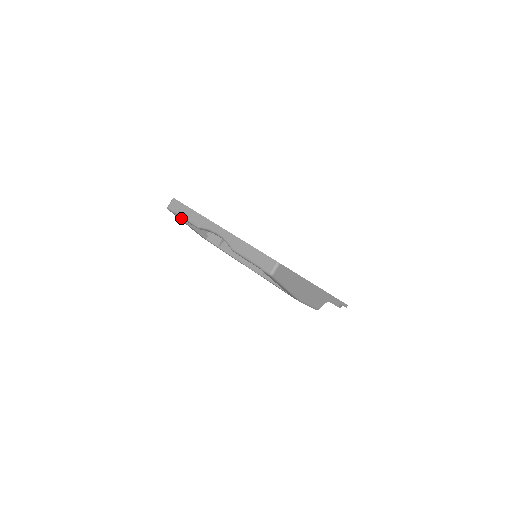
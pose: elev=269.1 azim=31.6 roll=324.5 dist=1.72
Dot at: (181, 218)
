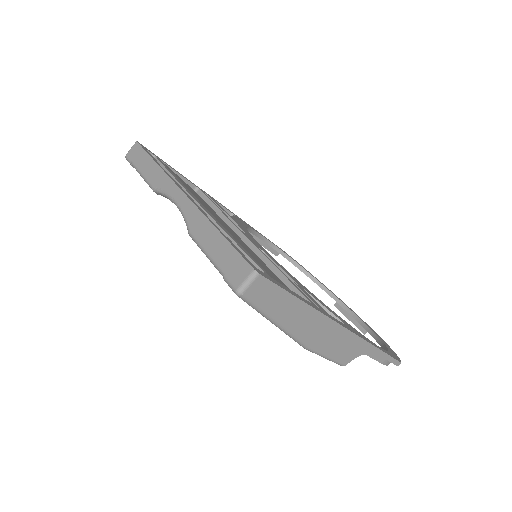
Dot at: occluded
